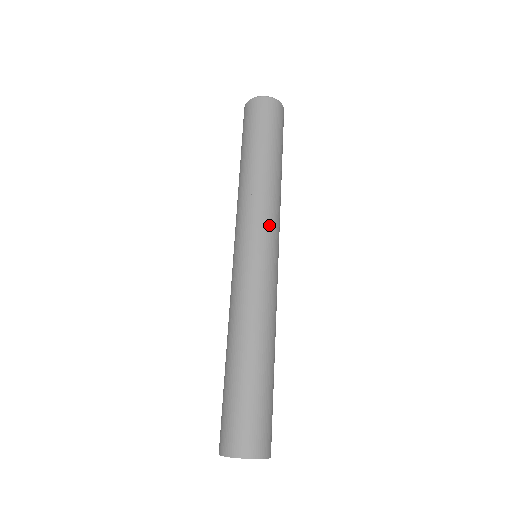
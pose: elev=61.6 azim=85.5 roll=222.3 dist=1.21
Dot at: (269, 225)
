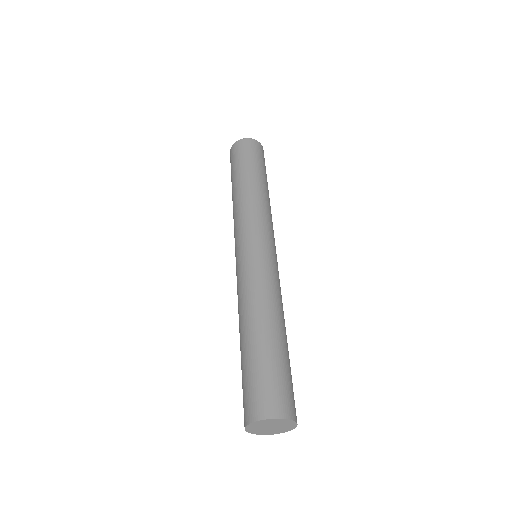
Dot at: (272, 231)
